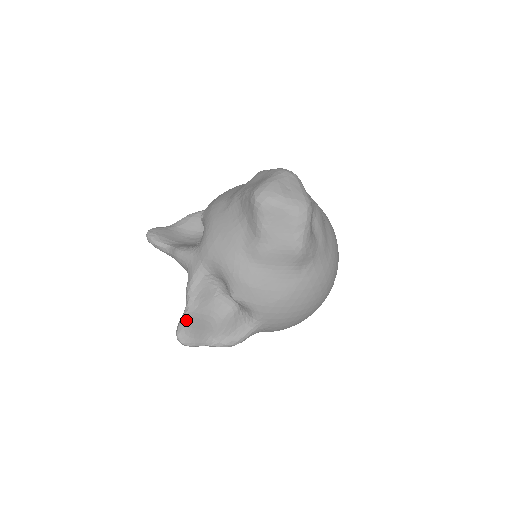
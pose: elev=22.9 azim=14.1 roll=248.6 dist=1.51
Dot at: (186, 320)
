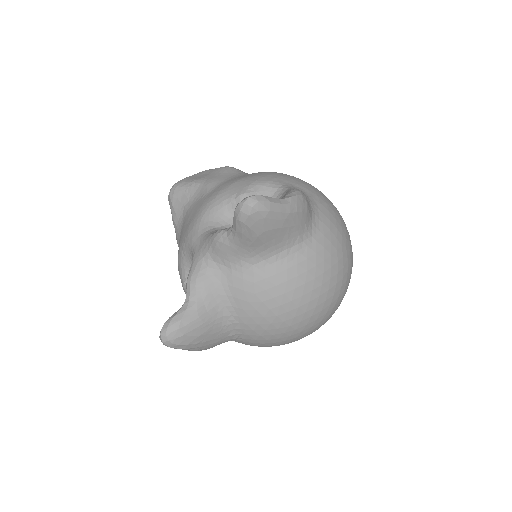
Dot at: occluded
